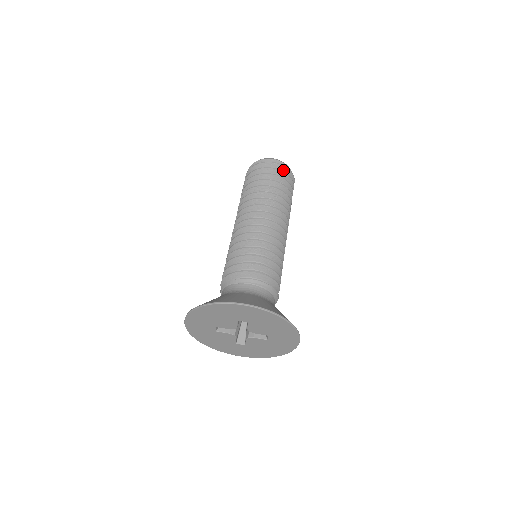
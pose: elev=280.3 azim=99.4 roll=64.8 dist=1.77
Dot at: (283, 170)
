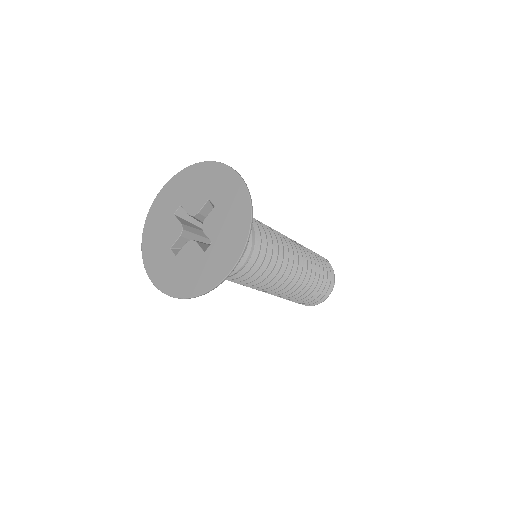
Dot at: occluded
